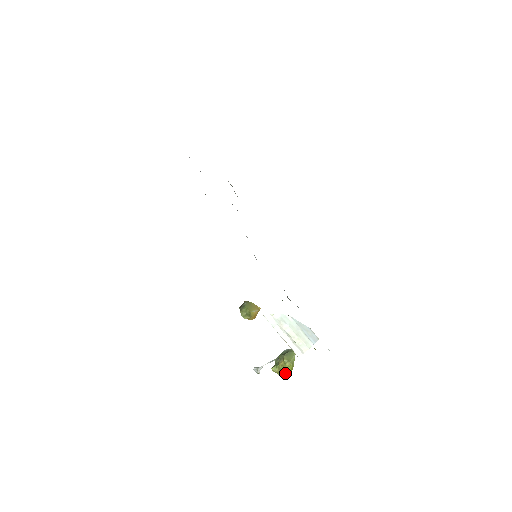
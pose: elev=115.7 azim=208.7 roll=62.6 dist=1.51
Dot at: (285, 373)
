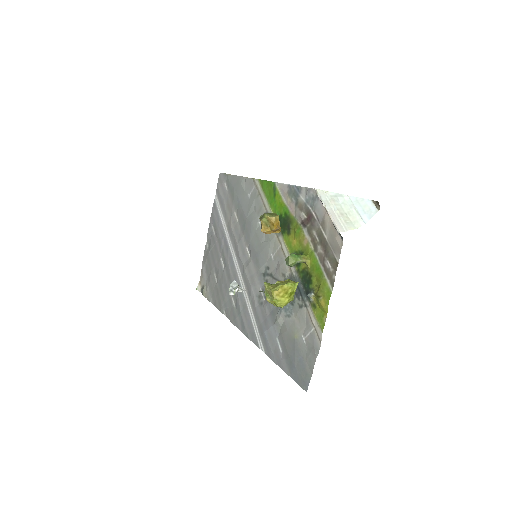
Dot at: (283, 292)
